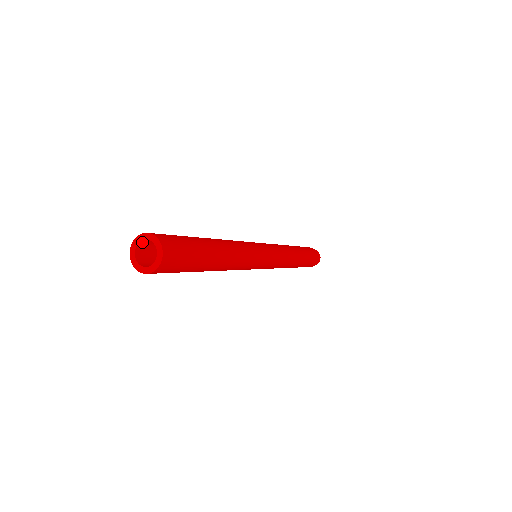
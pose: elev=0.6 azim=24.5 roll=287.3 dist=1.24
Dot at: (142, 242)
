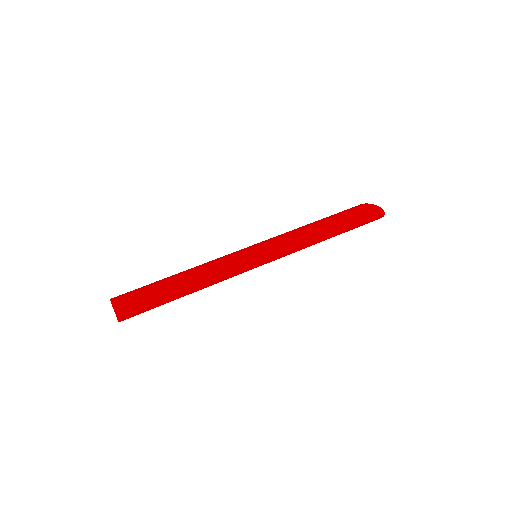
Dot at: occluded
